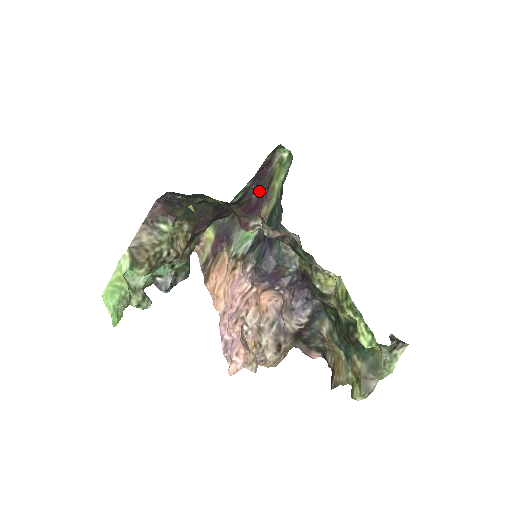
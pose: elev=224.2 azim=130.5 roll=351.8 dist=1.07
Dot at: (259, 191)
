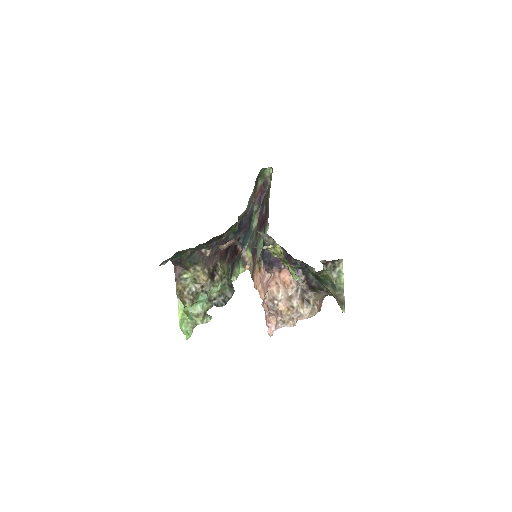
Dot at: (265, 207)
